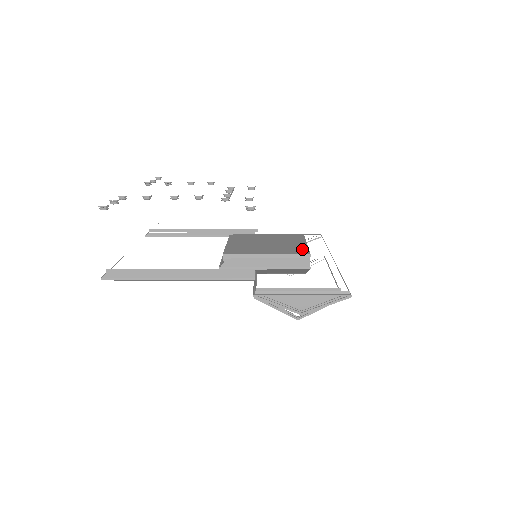
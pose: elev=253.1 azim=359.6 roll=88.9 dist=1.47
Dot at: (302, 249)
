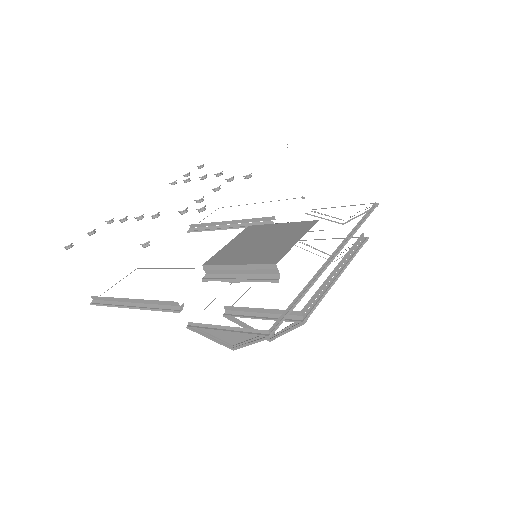
Dot at: (278, 254)
